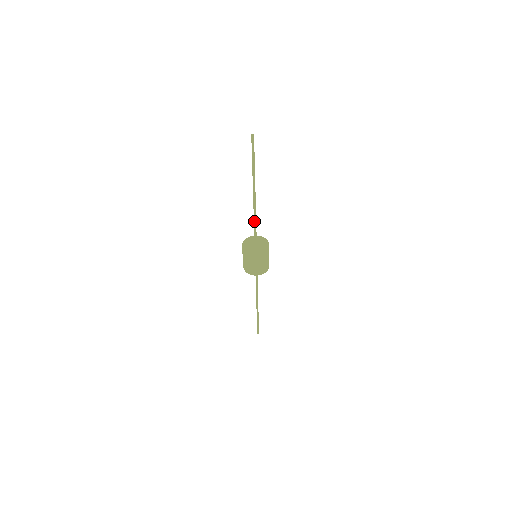
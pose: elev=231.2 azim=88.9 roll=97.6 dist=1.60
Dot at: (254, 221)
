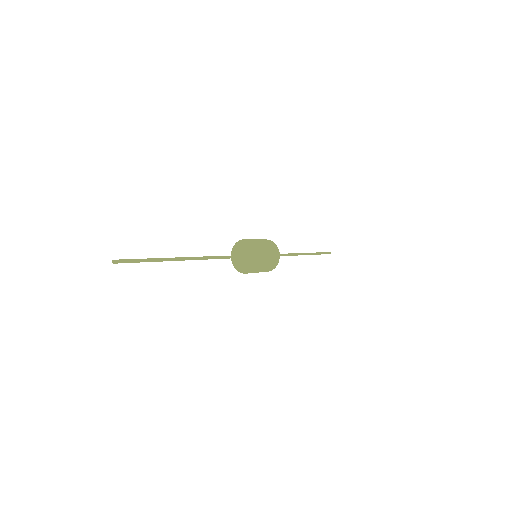
Dot at: occluded
